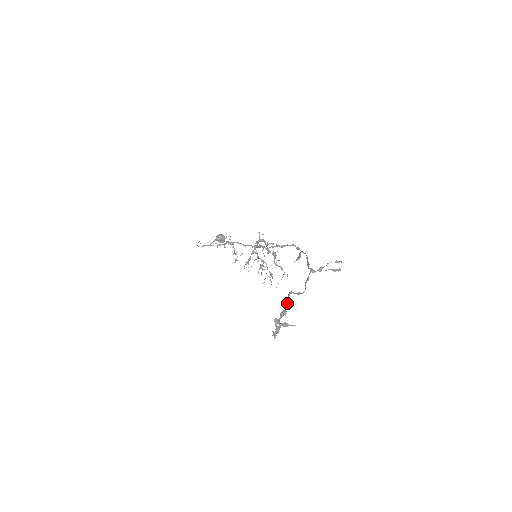
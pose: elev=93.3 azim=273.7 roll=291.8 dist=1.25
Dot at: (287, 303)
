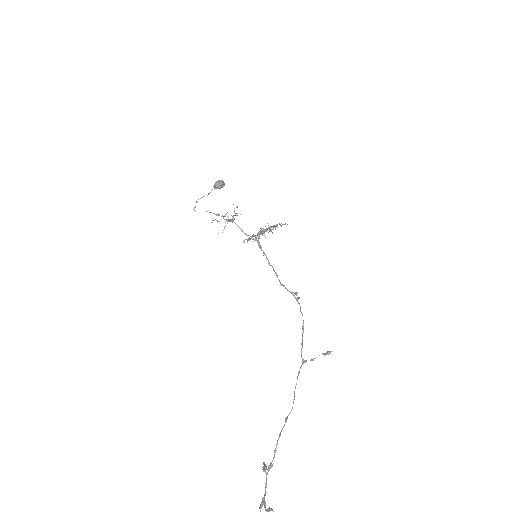
Dot at: (274, 456)
